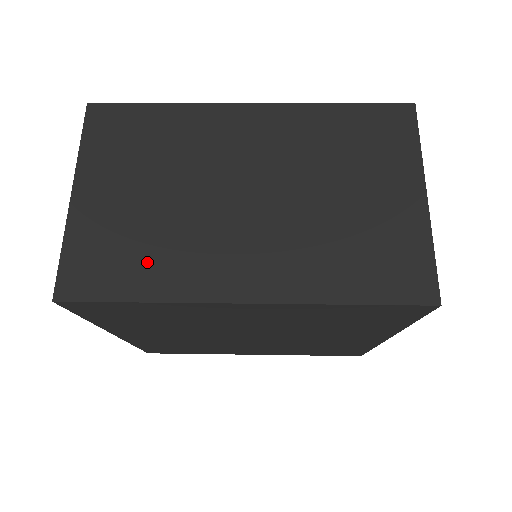
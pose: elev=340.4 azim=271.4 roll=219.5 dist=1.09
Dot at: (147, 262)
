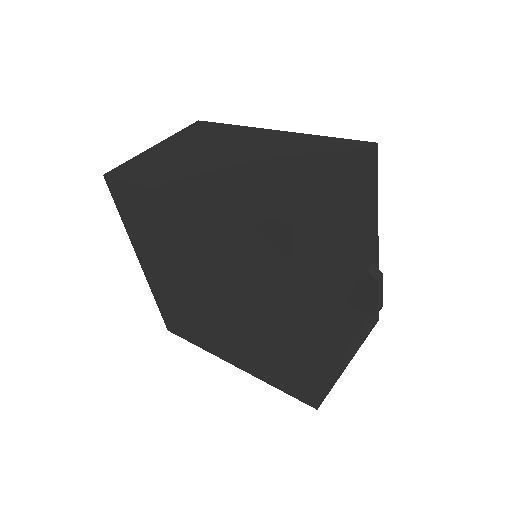
Dot at: (156, 172)
